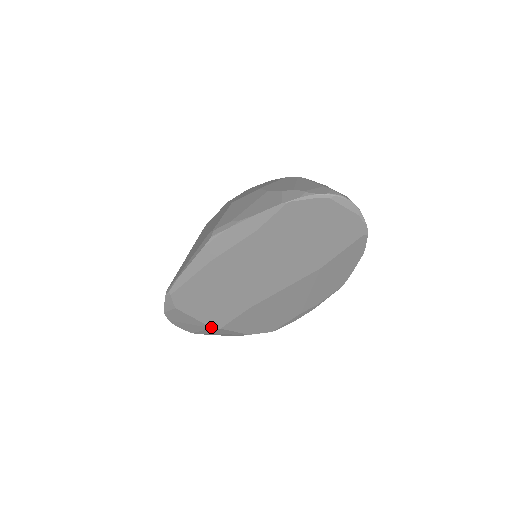
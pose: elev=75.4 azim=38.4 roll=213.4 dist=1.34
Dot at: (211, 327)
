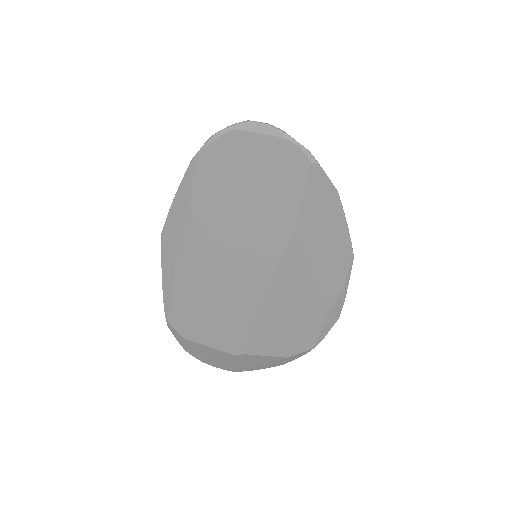
Dot at: (233, 355)
